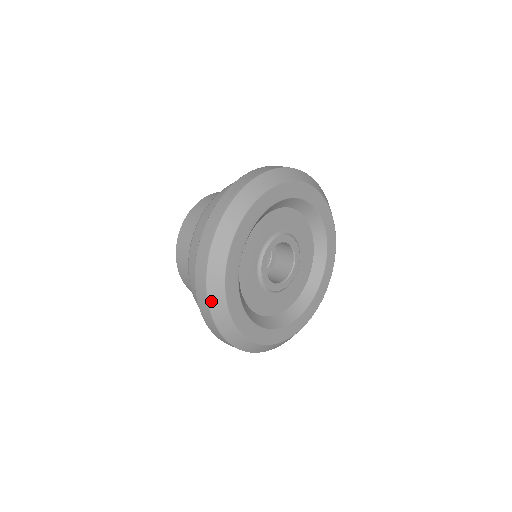
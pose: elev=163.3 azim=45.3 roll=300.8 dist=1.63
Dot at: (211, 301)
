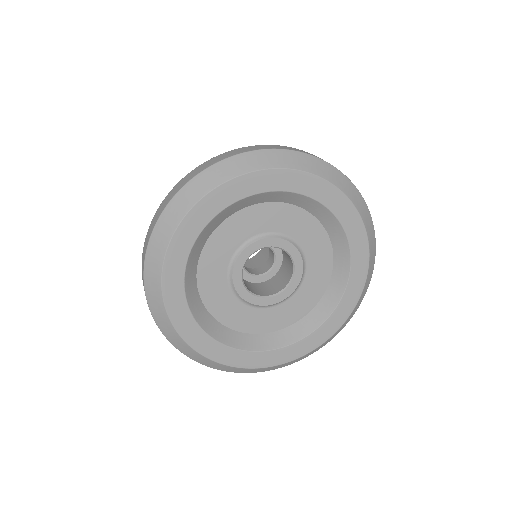
Dot at: (205, 364)
